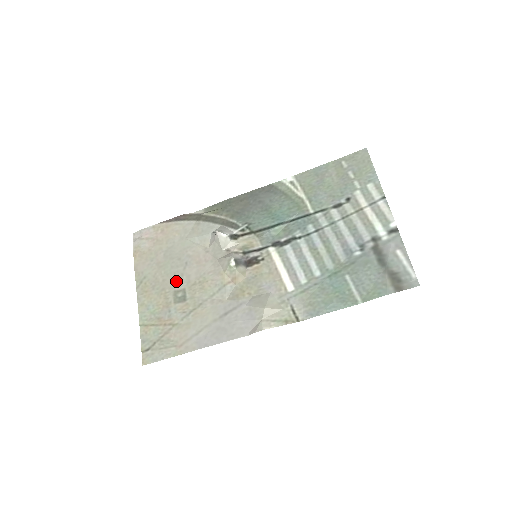
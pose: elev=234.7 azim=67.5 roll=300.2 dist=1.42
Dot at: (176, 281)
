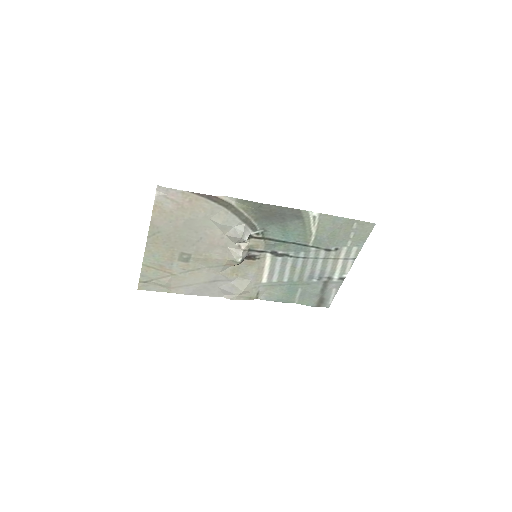
Dot at: (186, 247)
